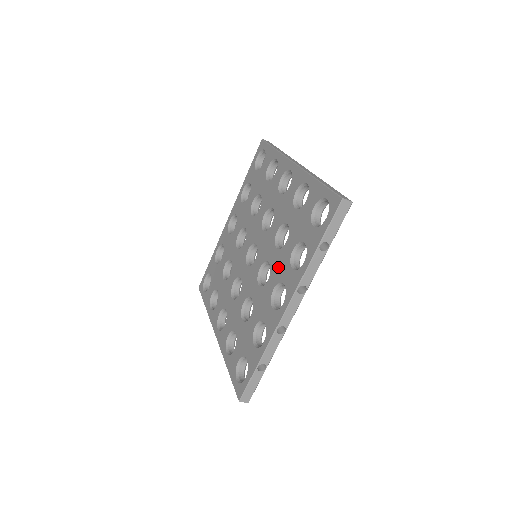
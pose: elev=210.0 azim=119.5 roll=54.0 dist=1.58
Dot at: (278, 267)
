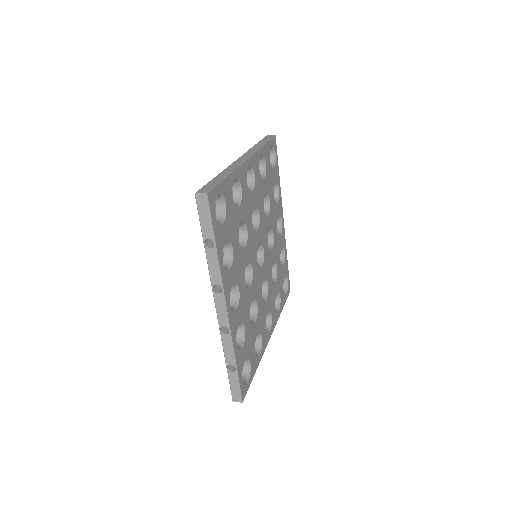
Dot at: occluded
